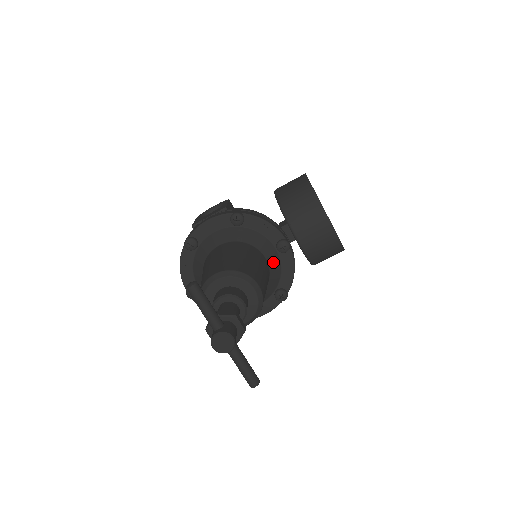
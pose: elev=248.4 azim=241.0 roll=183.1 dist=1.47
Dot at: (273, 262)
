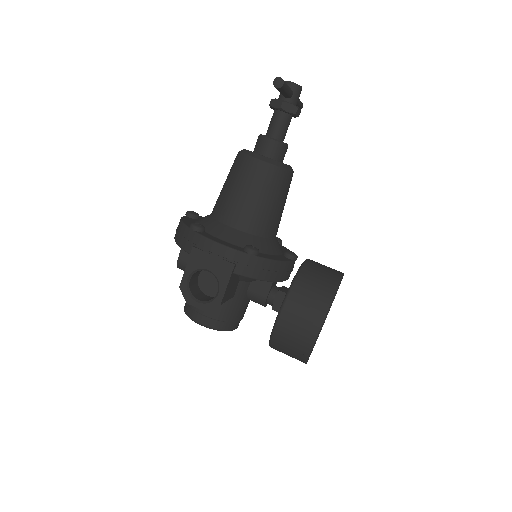
Dot at: (275, 246)
